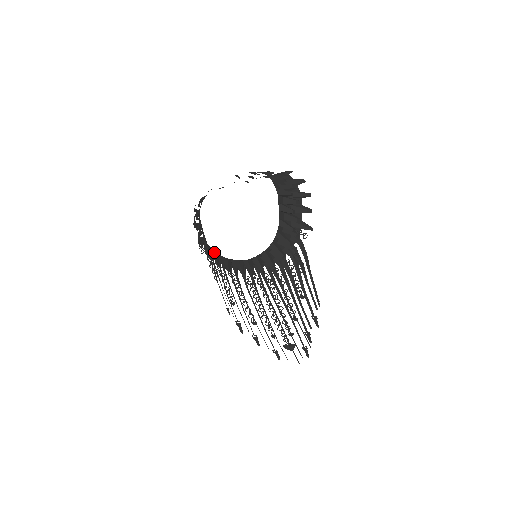
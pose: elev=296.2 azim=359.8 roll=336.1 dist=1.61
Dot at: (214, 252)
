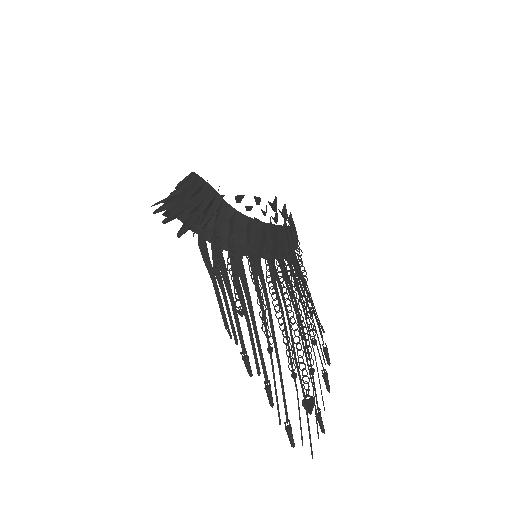
Dot at: (238, 212)
